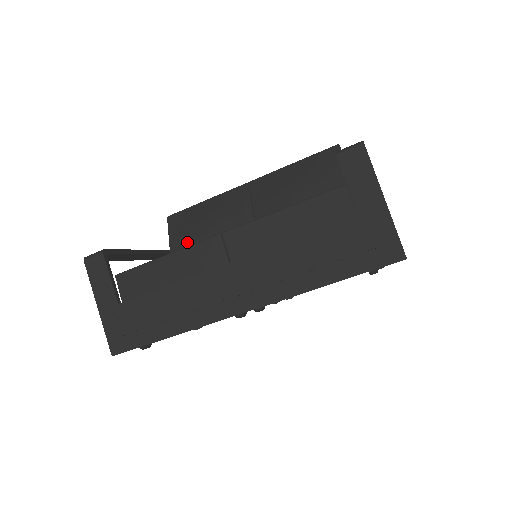
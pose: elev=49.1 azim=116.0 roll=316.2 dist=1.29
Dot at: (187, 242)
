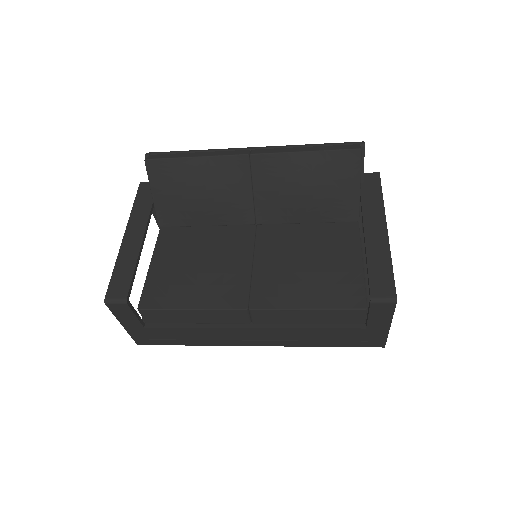
Dot at: (175, 203)
